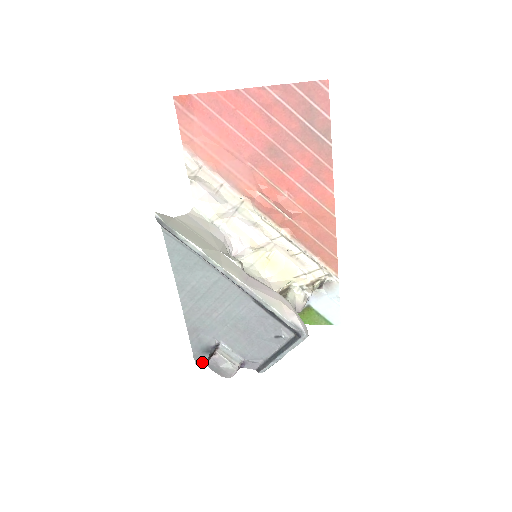
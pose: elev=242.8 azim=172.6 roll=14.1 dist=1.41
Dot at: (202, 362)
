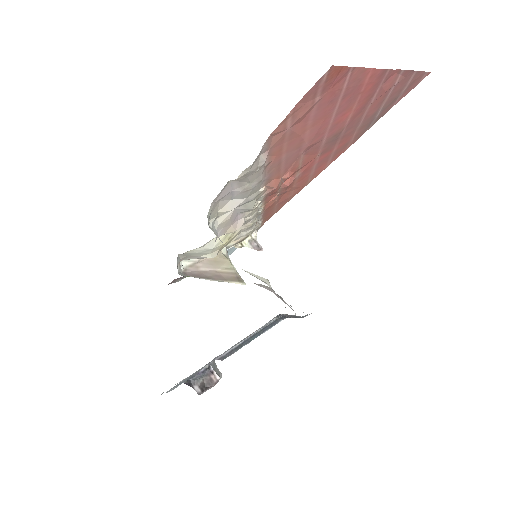
Dot at: occluded
